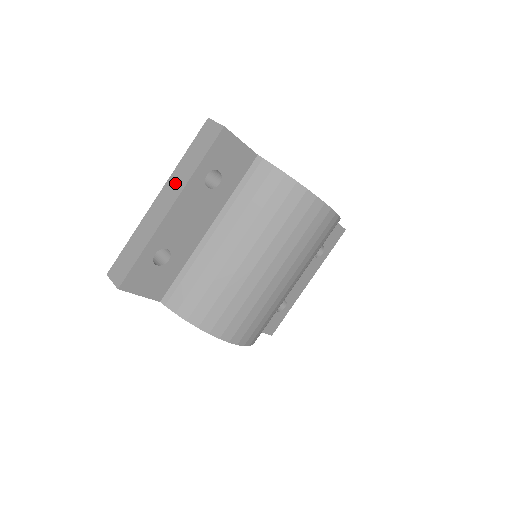
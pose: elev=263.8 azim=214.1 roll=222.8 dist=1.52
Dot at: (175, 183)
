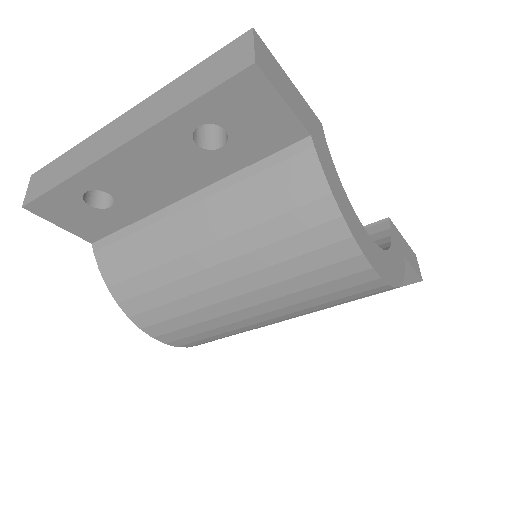
Dot at: (149, 110)
